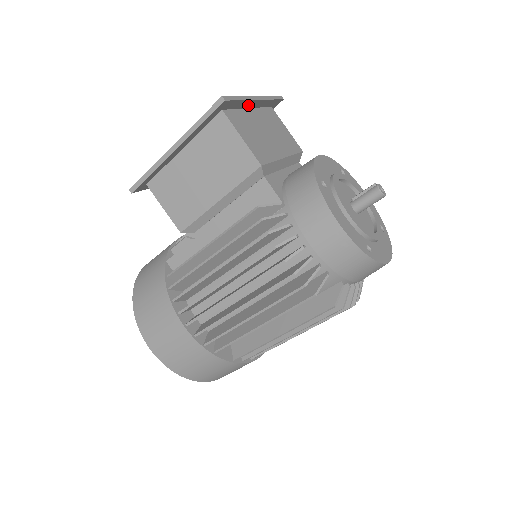
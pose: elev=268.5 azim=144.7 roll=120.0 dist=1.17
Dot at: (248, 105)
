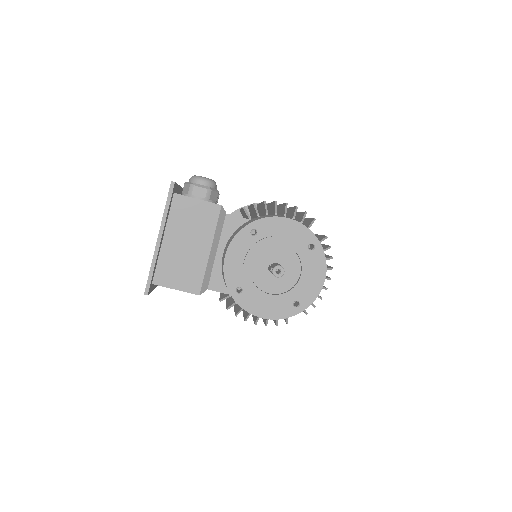
Dot at: (160, 247)
